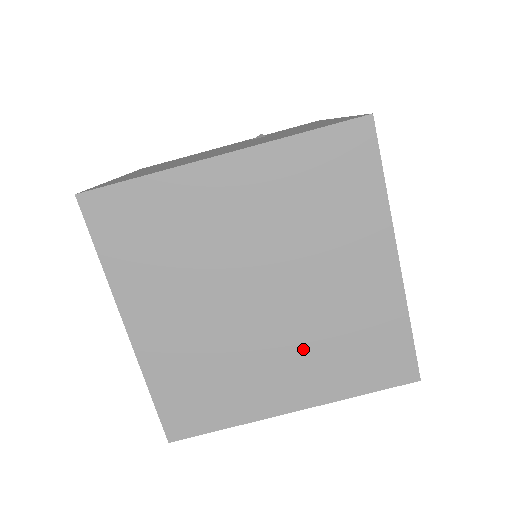
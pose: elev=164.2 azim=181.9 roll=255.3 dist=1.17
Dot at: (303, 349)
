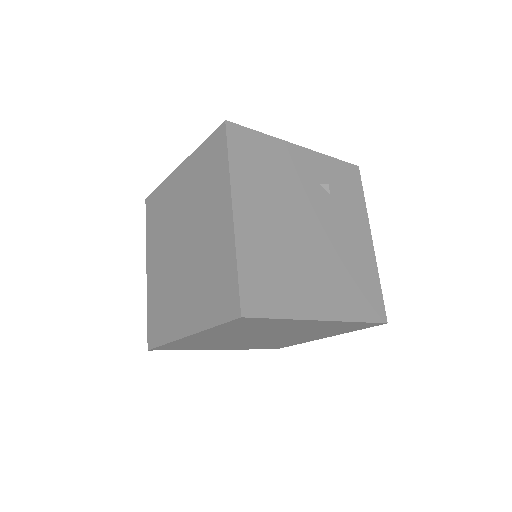
Dot at: (252, 344)
